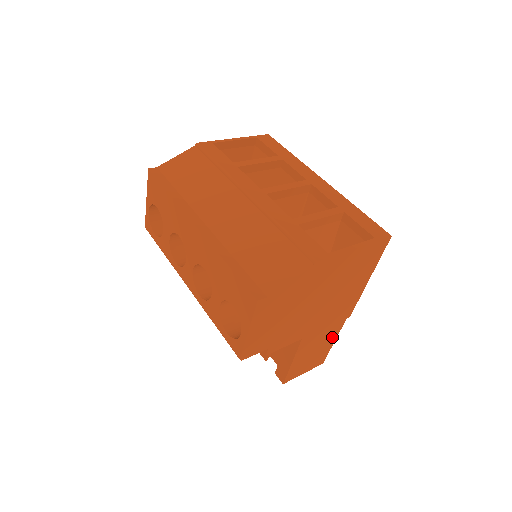
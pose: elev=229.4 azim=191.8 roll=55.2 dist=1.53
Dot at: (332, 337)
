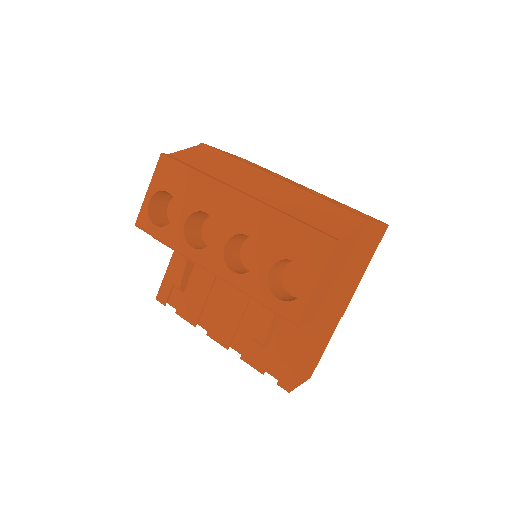
Dot at: (328, 339)
